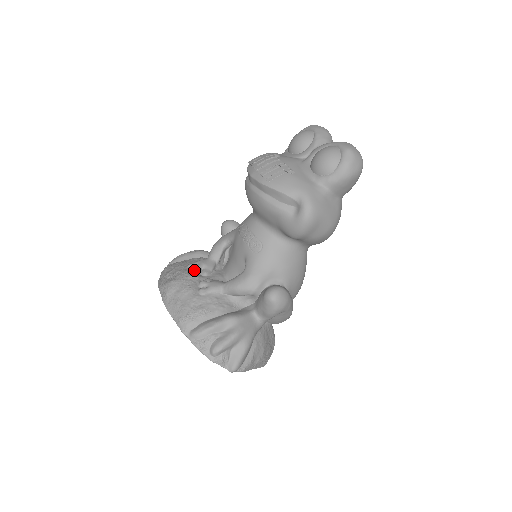
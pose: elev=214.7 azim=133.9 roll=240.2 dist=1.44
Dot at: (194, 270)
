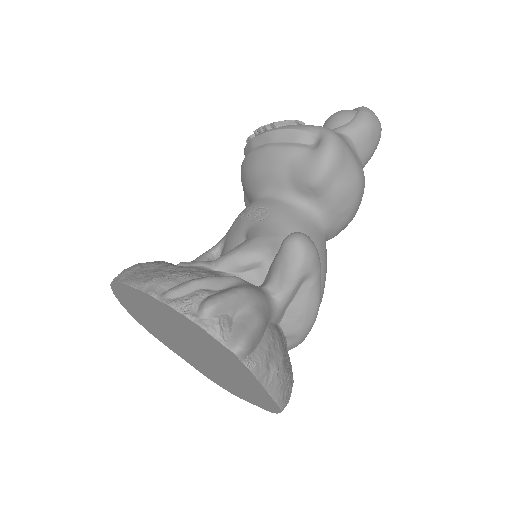
Dot at: occluded
